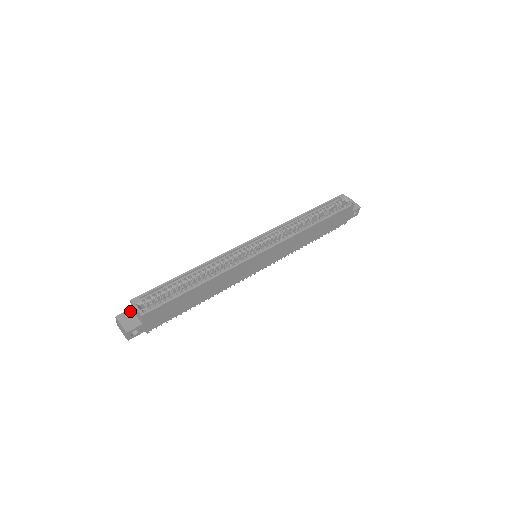
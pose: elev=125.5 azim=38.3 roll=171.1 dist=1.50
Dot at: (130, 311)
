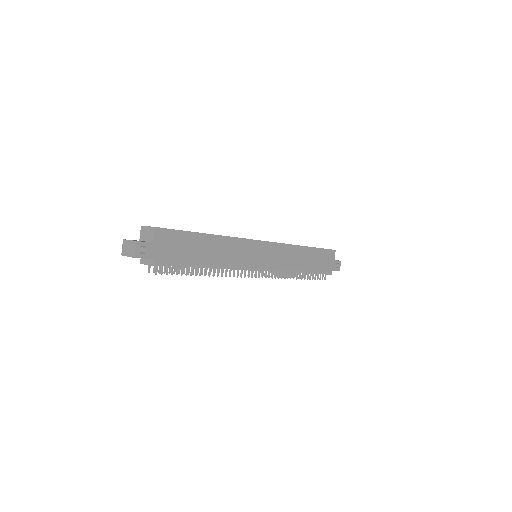
Dot at: occluded
